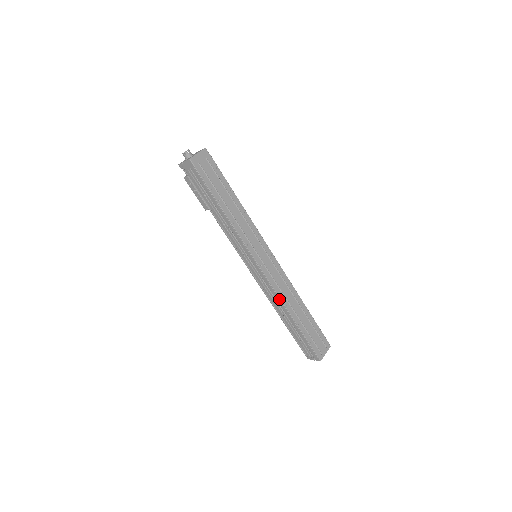
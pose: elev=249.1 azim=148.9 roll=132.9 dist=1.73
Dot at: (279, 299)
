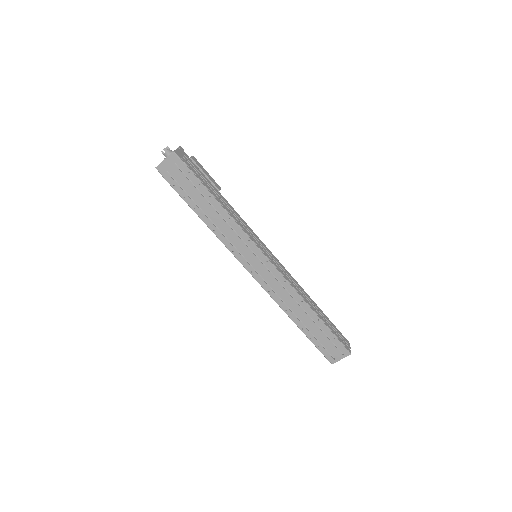
Dot at: (278, 303)
